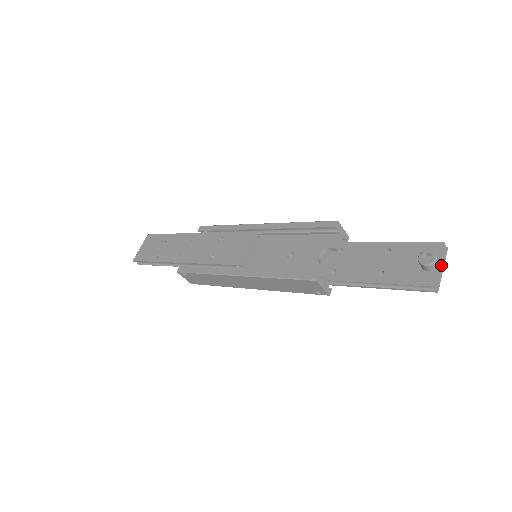
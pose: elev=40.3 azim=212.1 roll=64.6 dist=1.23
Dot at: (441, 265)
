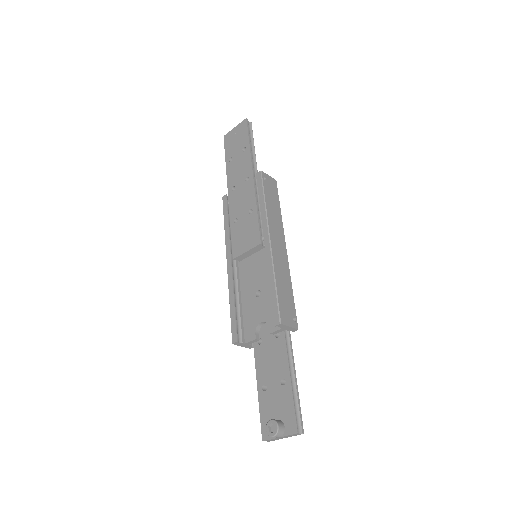
Dot at: (282, 437)
